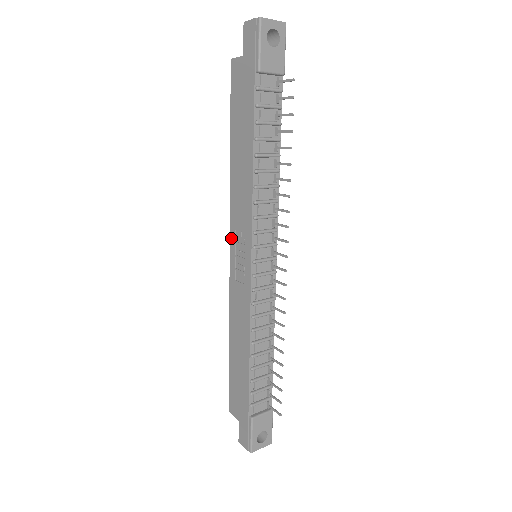
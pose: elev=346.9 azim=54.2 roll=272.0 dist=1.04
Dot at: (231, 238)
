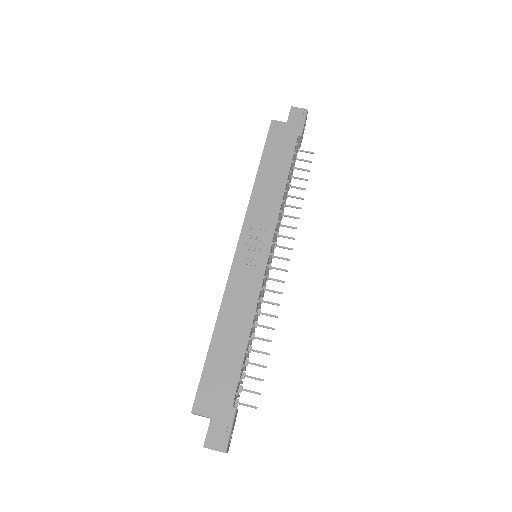
Dot at: (243, 234)
